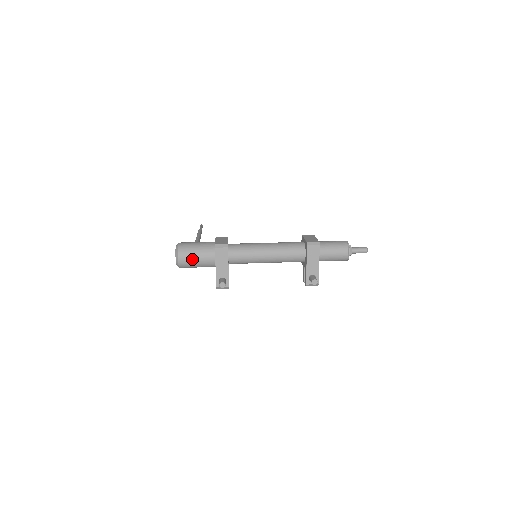
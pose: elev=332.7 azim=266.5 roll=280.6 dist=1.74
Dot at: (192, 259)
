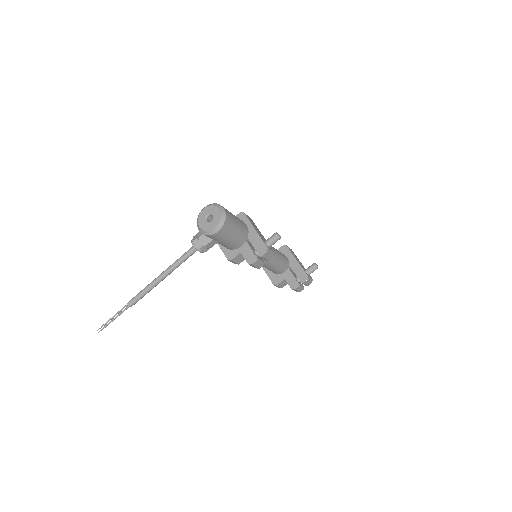
Dot at: (233, 215)
